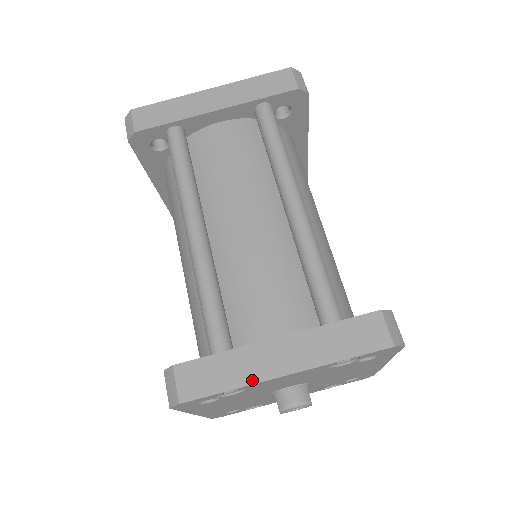
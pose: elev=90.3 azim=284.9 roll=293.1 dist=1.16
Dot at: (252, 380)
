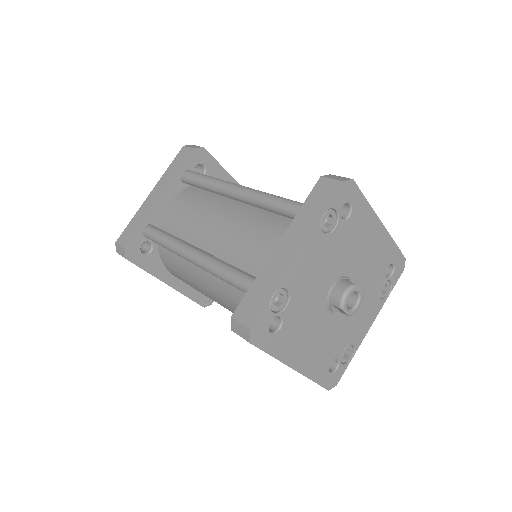
Dot at: (281, 276)
